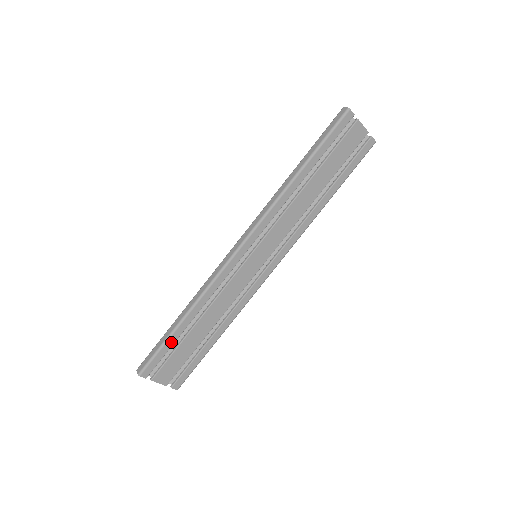
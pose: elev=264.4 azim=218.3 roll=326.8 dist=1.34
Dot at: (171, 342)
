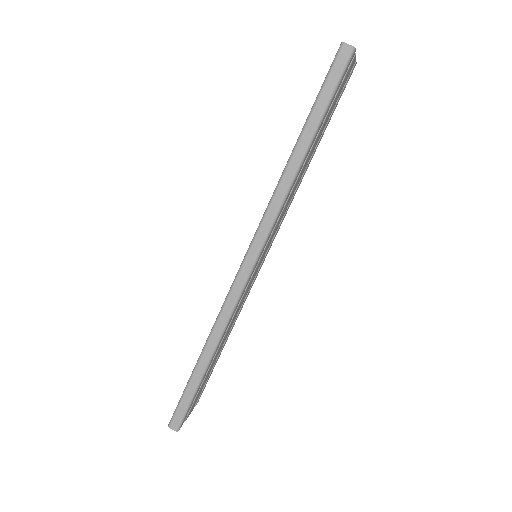
Dot at: occluded
